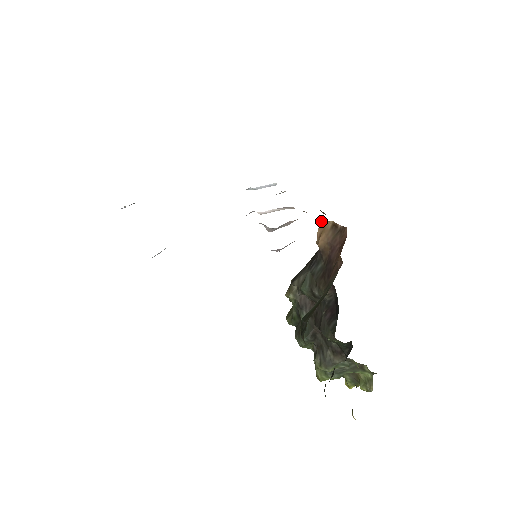
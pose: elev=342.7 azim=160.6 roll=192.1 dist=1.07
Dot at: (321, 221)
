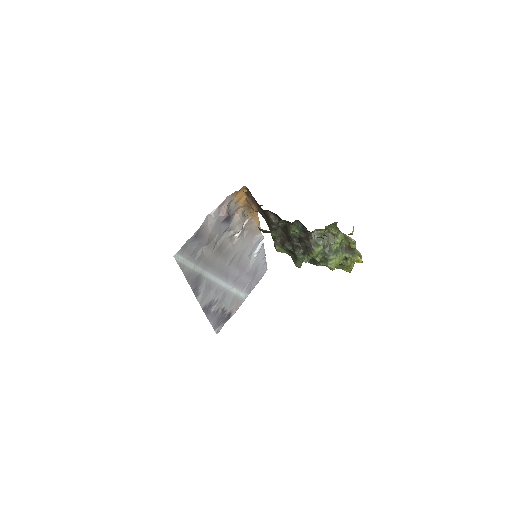
Dot at: (247, 202)
